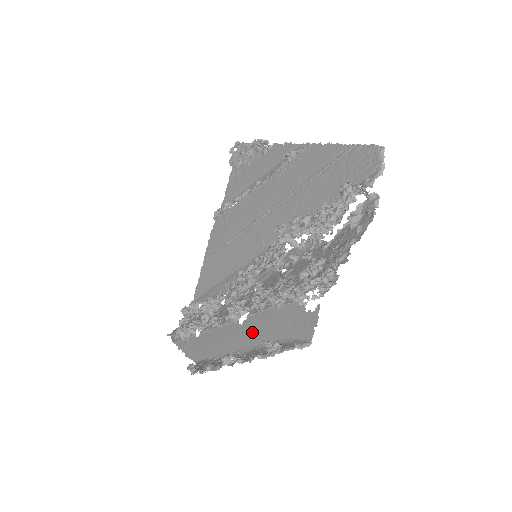
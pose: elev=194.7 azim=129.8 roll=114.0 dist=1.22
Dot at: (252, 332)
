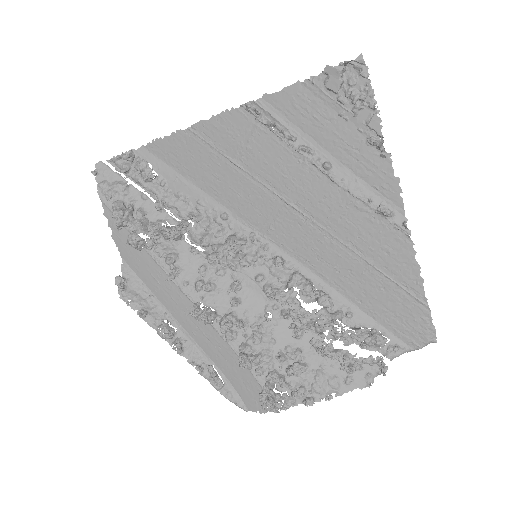
Dot at: (205, 337)
